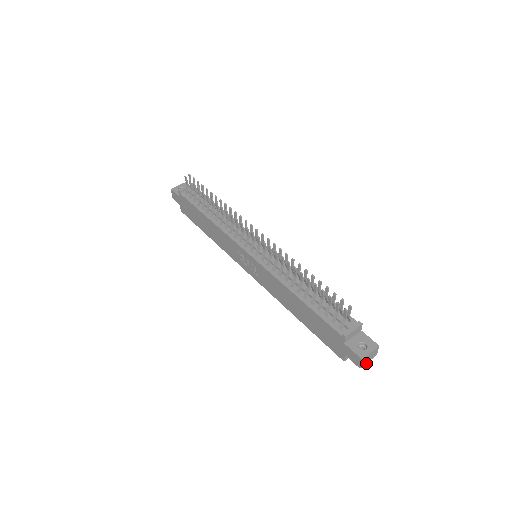
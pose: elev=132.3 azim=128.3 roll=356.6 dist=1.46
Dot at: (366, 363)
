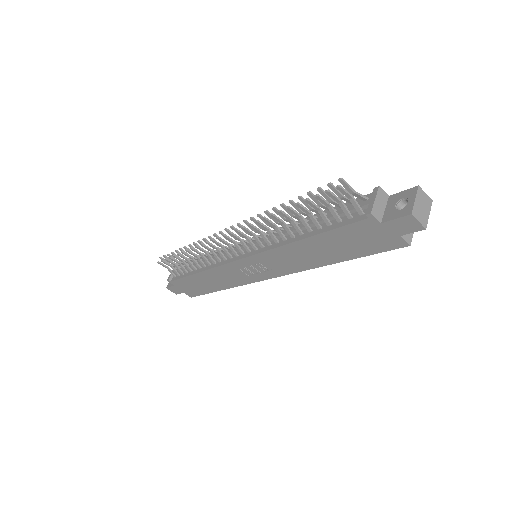
Dot at: (428, 218)
